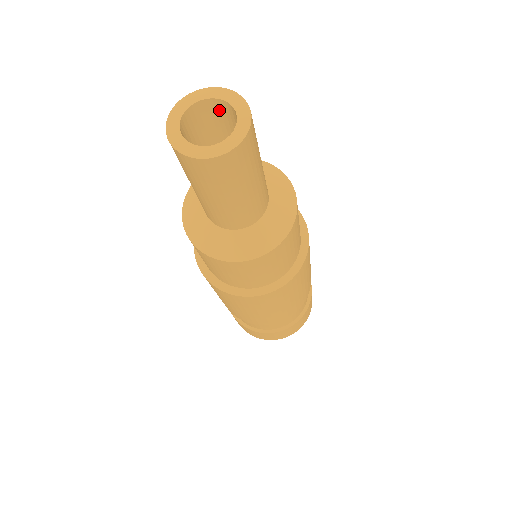
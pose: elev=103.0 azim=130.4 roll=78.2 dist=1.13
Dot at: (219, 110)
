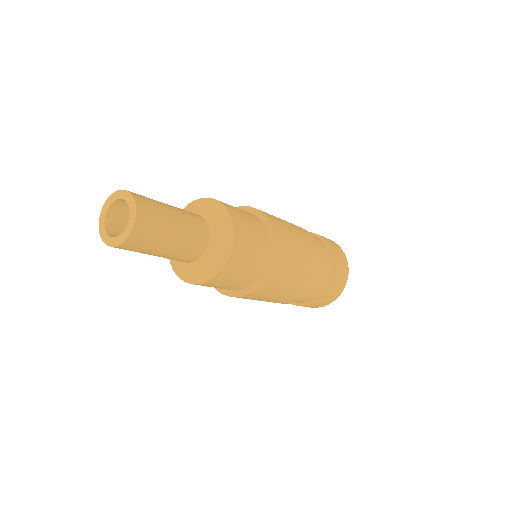
Dot at: occluded
